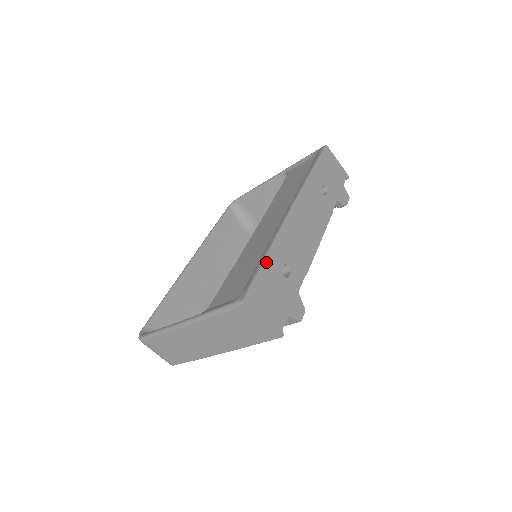
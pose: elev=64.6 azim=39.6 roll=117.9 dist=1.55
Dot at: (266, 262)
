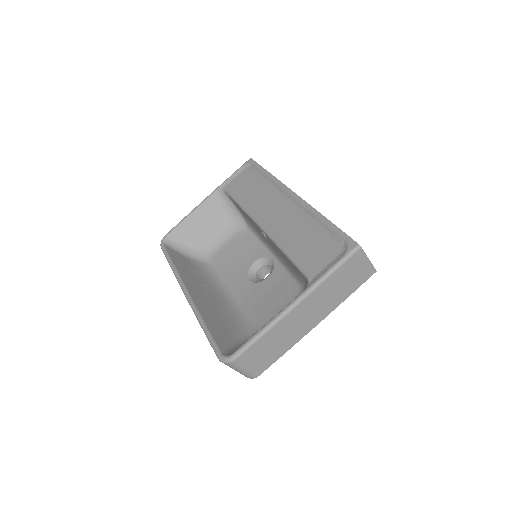
Dot at: (332, 224)
